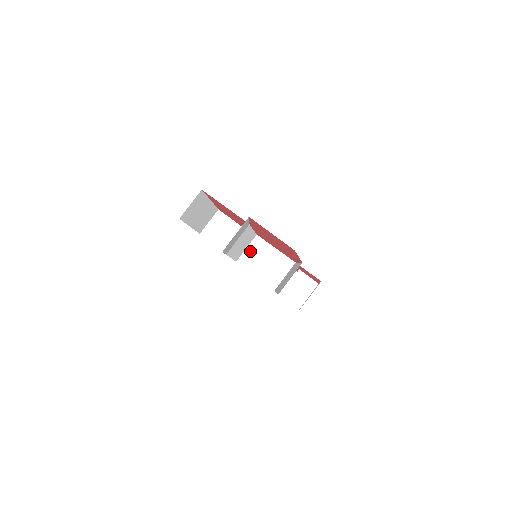
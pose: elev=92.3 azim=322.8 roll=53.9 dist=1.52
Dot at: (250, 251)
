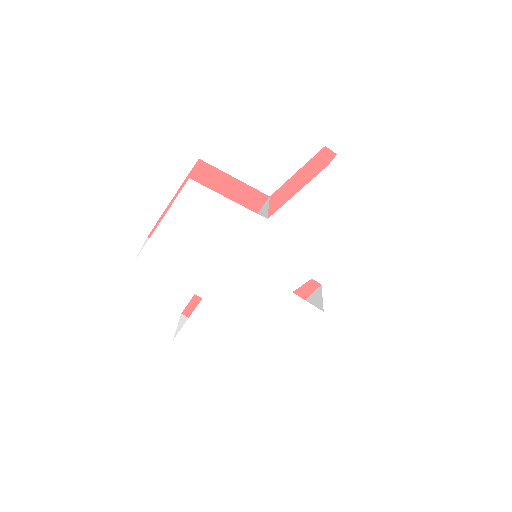
Dot at: occluded
